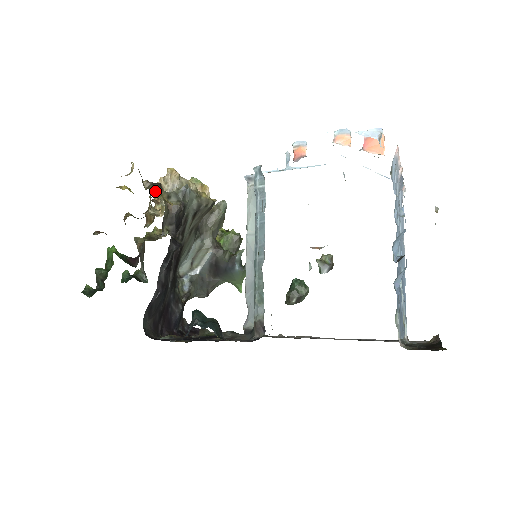
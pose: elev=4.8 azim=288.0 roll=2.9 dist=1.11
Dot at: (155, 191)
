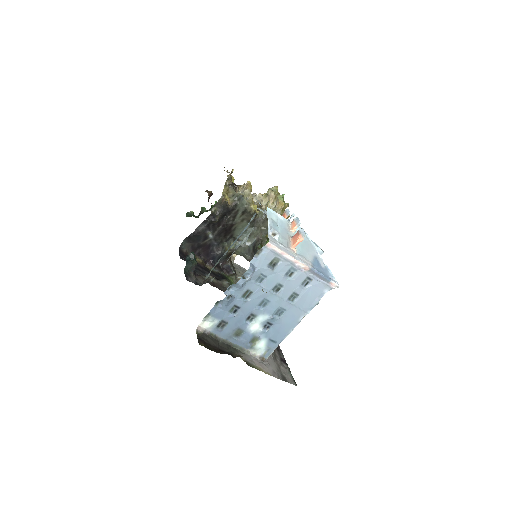
Dot at: (226, 188)
